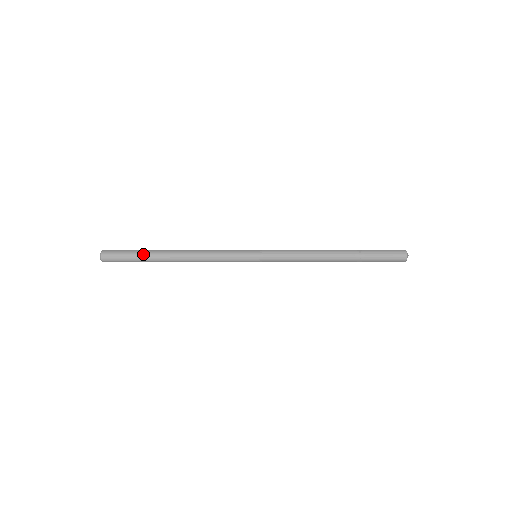
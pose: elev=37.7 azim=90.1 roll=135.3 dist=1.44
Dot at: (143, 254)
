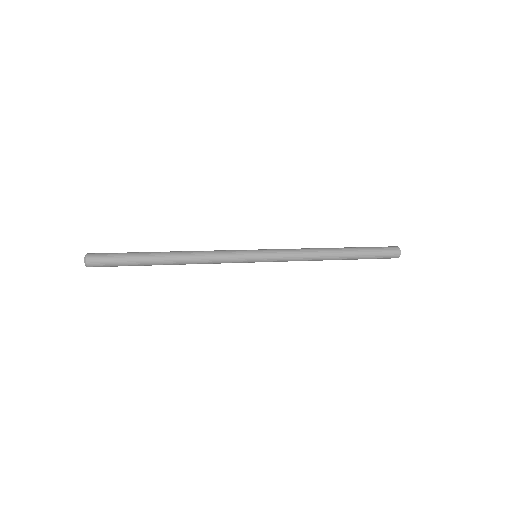
Dot at: (135, 261)
